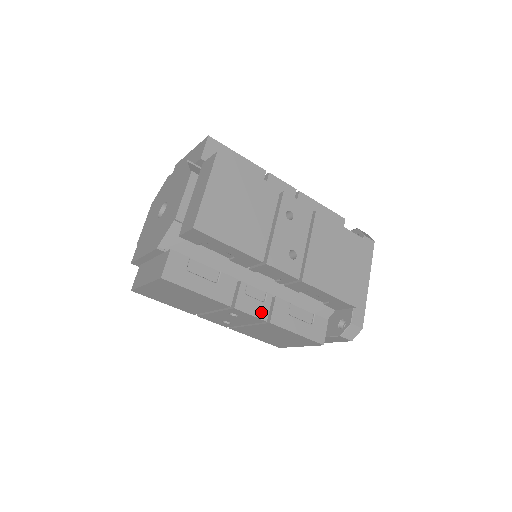
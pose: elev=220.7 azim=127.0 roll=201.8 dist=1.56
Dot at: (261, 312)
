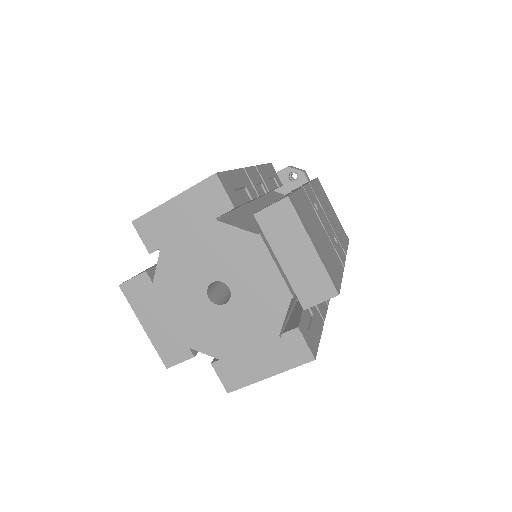
Dot at: (324, 303)
